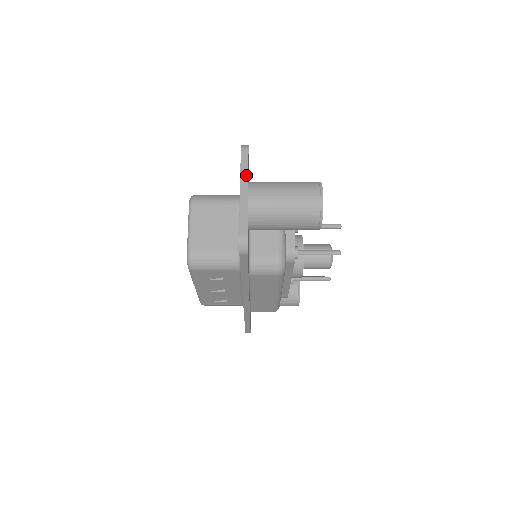
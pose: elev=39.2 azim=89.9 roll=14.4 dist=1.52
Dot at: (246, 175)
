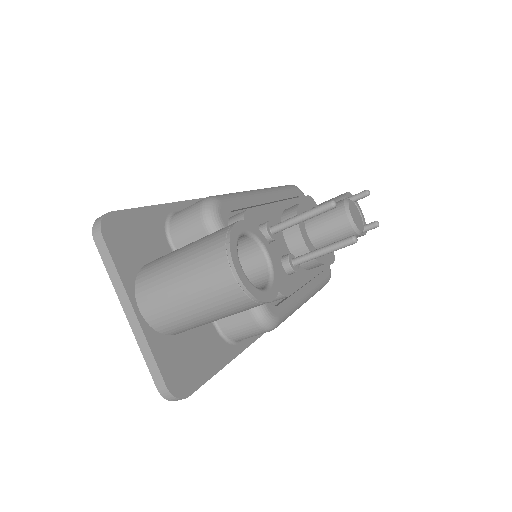
Dot at: (120, 285)
